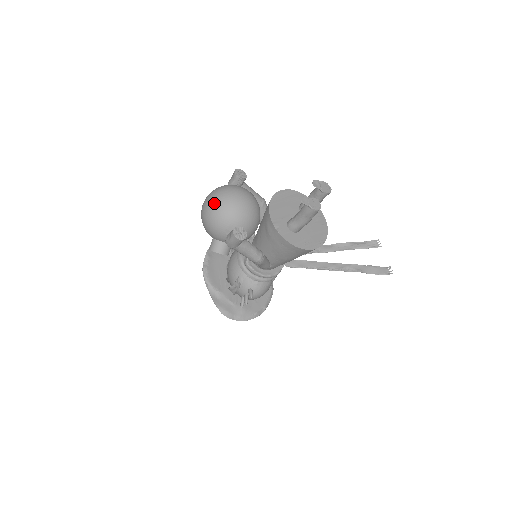
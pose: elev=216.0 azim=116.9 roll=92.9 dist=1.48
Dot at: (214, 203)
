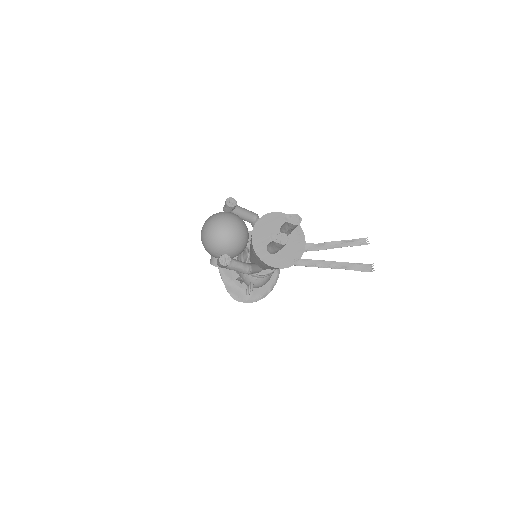
Dot at: (207, 233)
